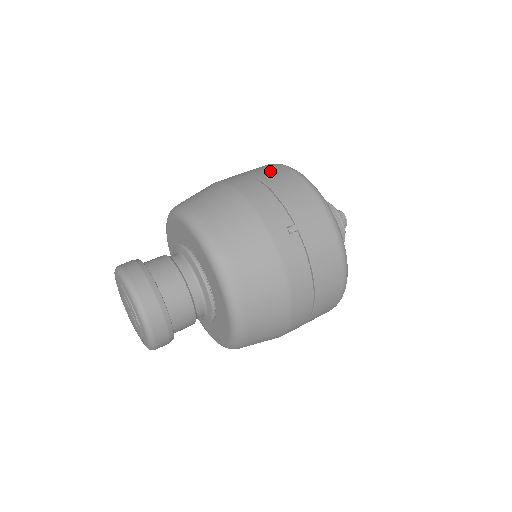
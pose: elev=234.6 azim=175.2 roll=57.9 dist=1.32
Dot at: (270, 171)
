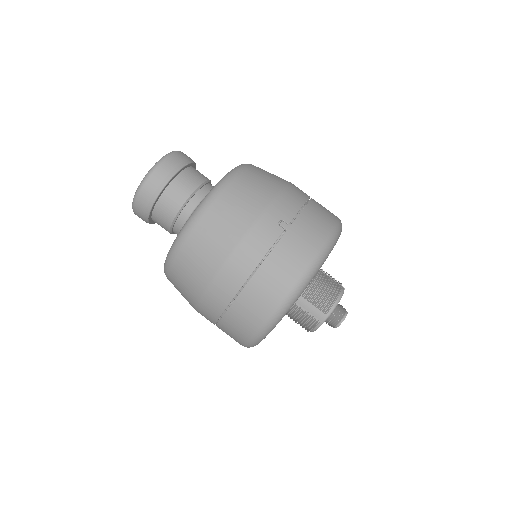
Dot at: (325, 208)
